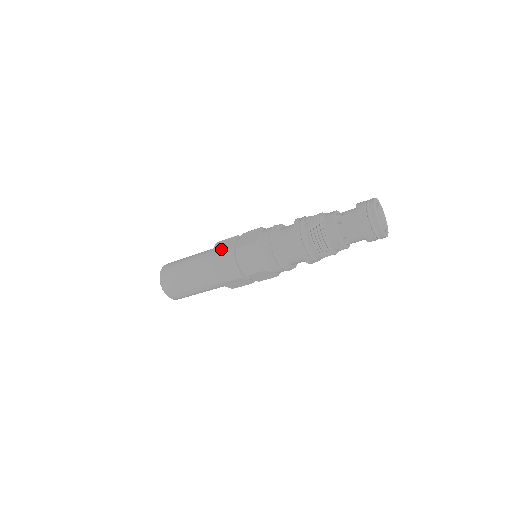
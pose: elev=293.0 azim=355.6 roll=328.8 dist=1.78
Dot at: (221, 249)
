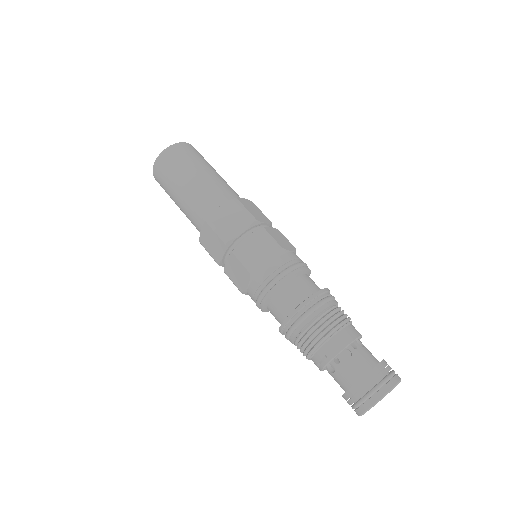
Dot at: (250, 208)
